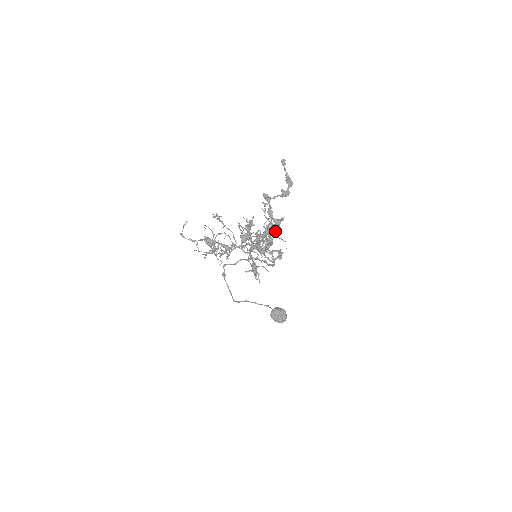
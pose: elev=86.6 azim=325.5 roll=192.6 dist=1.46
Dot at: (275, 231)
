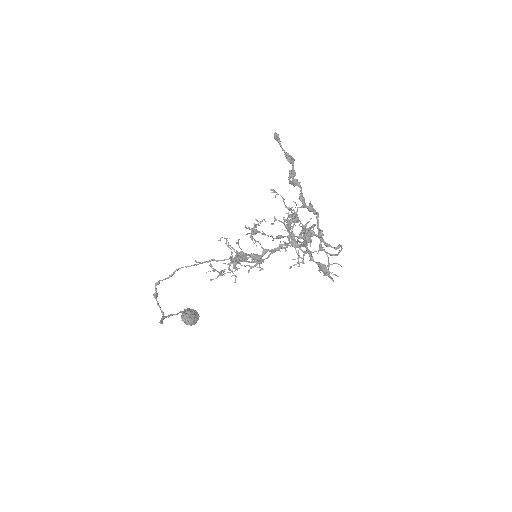
Dot at: occluded
